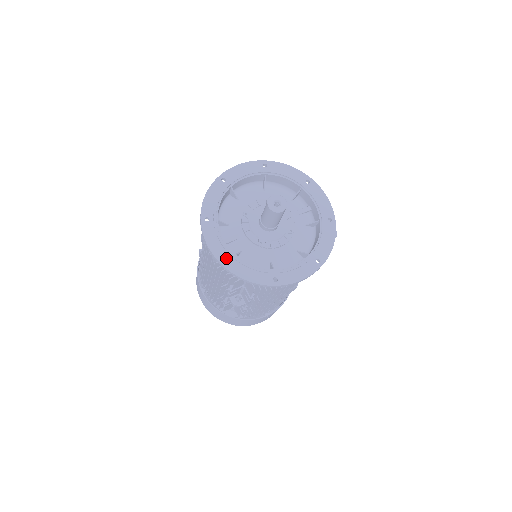
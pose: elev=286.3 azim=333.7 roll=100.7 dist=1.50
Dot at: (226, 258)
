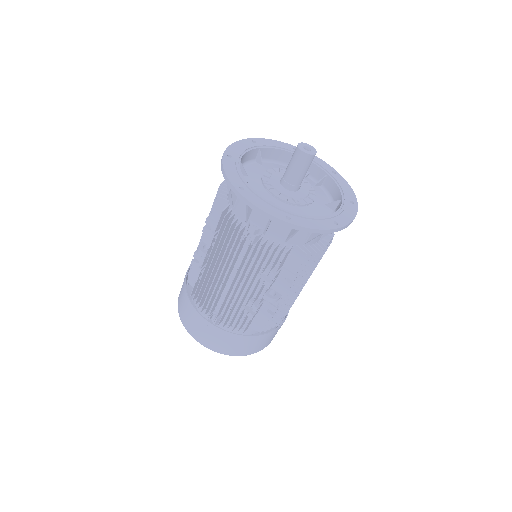
Dot at: (284, 215)
